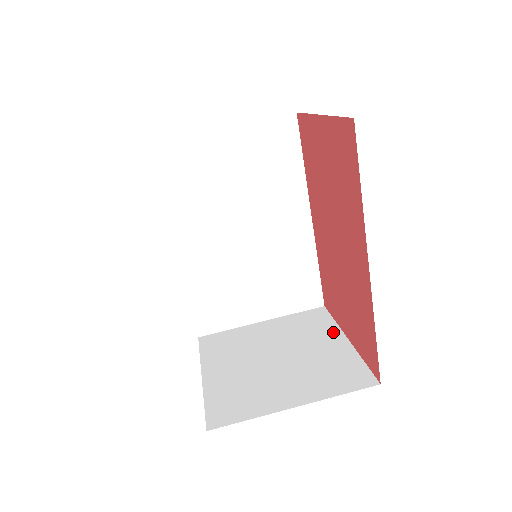
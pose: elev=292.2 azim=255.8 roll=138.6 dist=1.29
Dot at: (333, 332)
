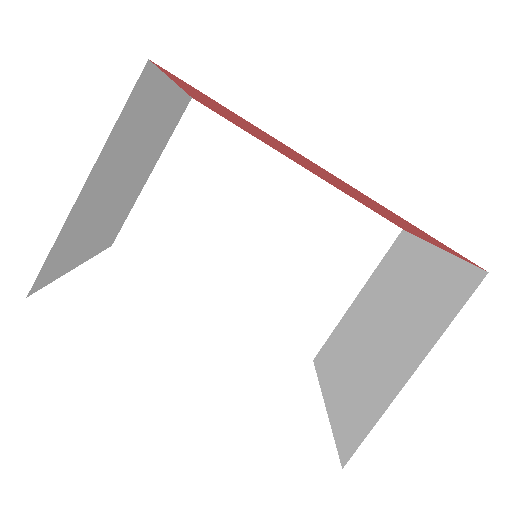
Dot at: (419, 251)
